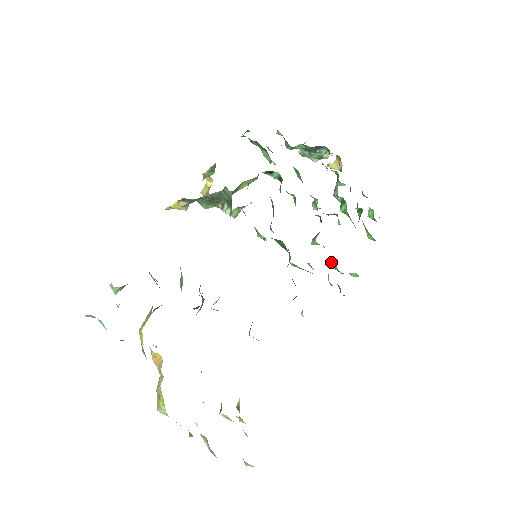
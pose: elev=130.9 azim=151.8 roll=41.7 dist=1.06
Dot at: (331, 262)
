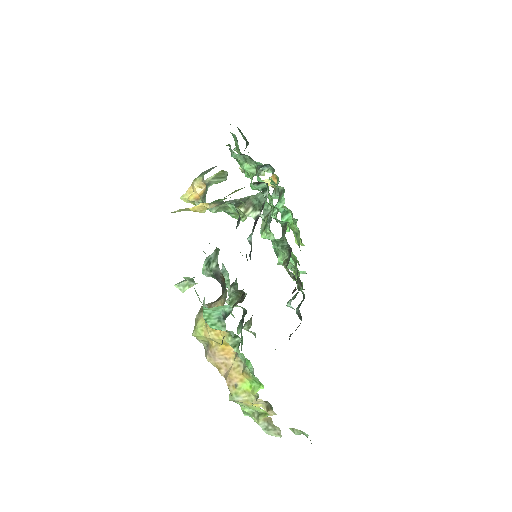
Dot at: occluded
